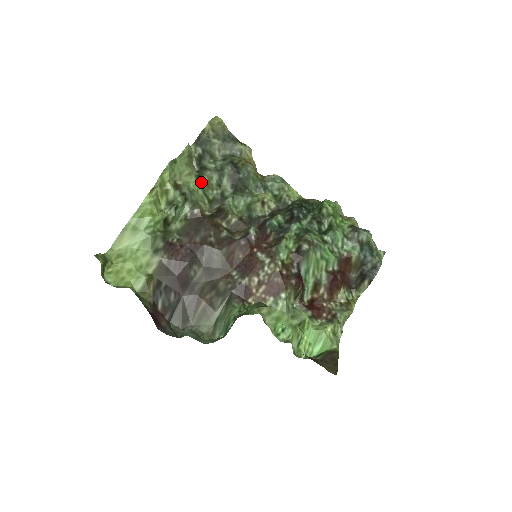
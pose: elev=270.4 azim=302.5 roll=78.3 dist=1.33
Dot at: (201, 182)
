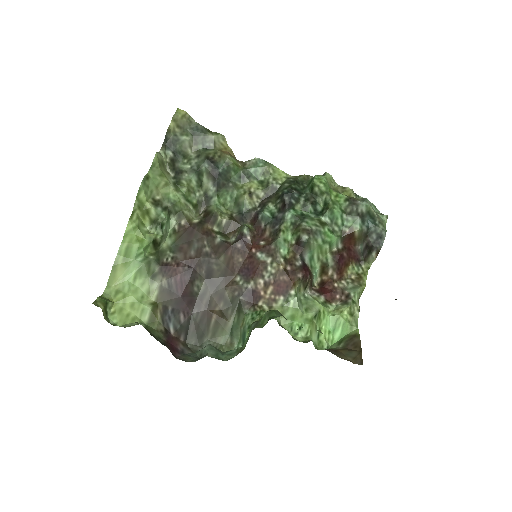
Dot at: (180, 189)
